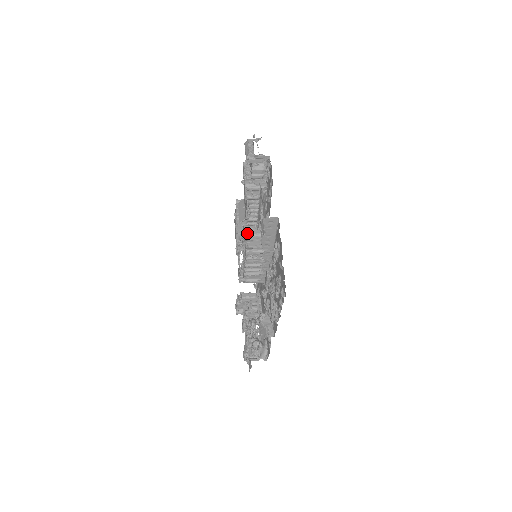
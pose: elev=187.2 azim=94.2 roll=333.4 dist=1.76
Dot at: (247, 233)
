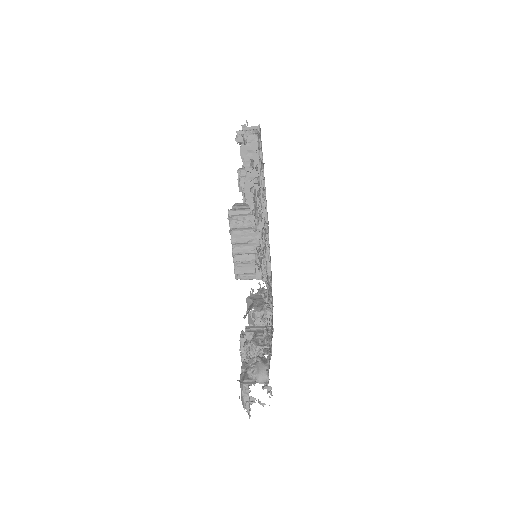
Dot at: (235, 206)
